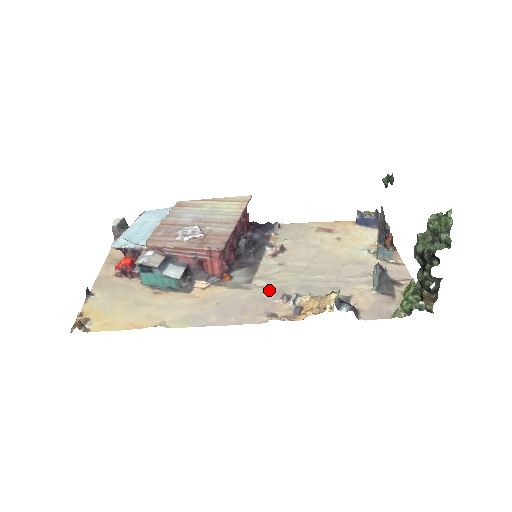
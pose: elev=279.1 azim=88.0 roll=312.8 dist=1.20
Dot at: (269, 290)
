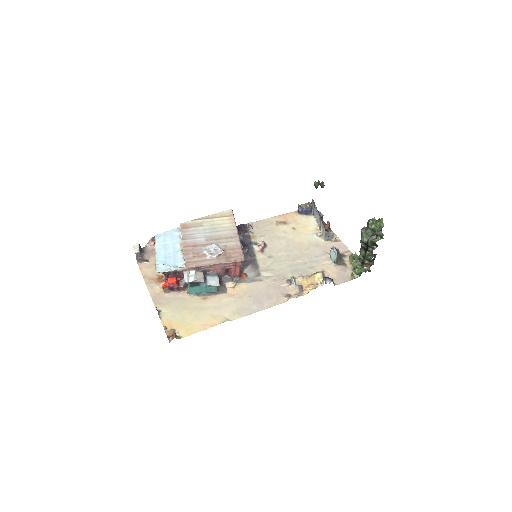
Dot at: (275, 278)
